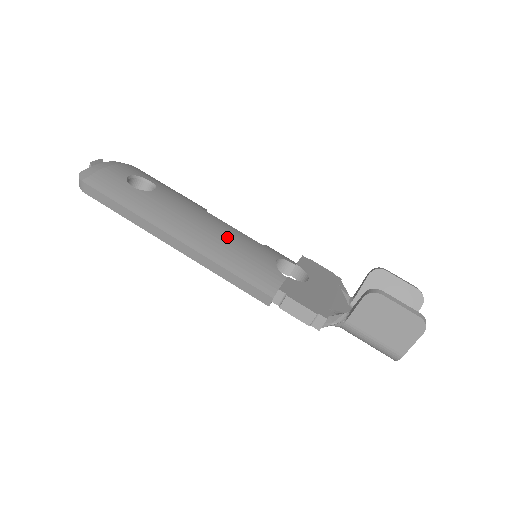
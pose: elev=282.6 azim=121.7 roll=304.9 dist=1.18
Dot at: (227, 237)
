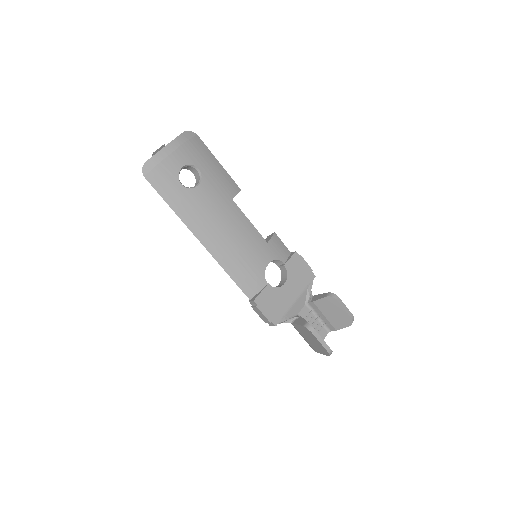
Dot at: (239, 242)
